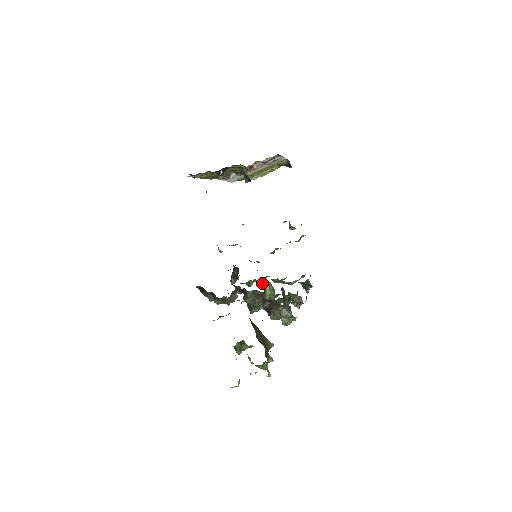
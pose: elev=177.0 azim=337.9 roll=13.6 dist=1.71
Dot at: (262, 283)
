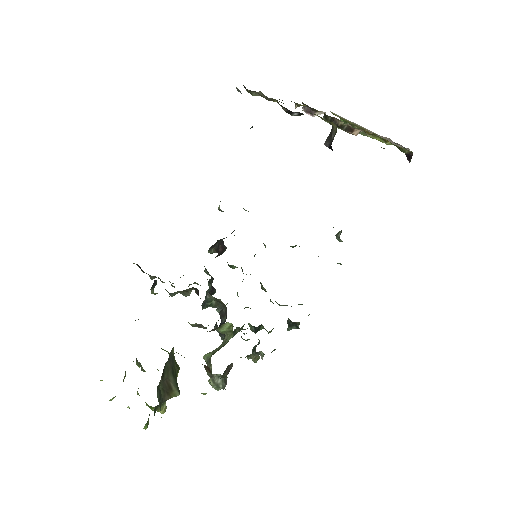
Dot at: occluded
